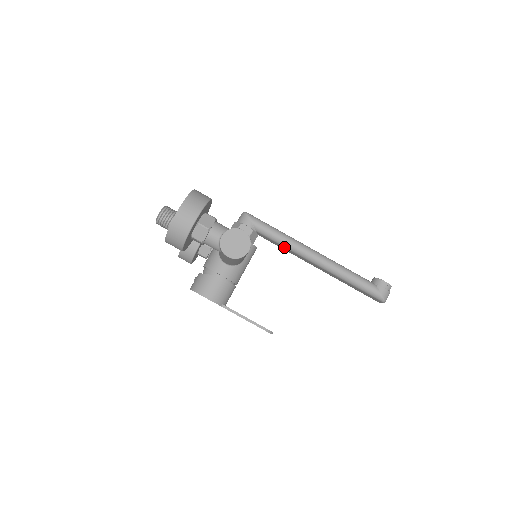
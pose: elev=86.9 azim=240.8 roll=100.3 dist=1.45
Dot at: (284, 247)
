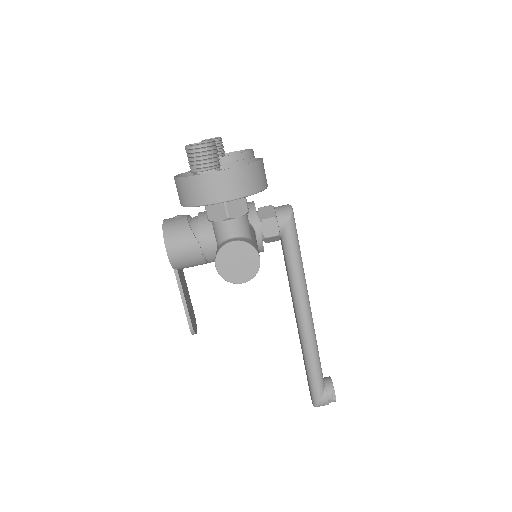
Dot at: (289, 277)
